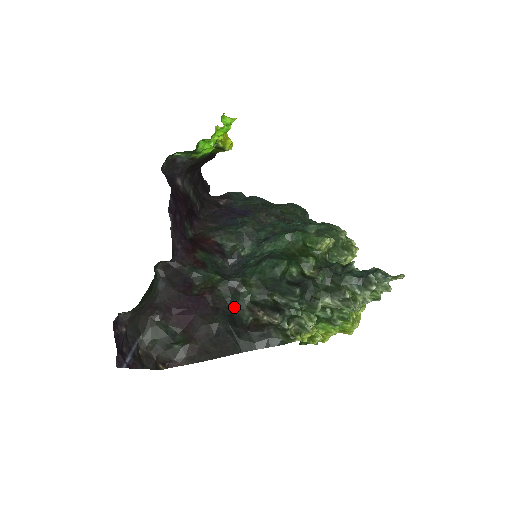
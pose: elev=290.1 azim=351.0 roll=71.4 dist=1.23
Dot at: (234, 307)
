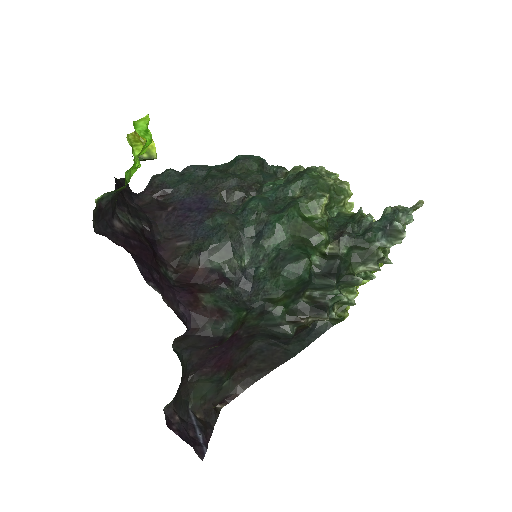
Dot at: (273, 328)
